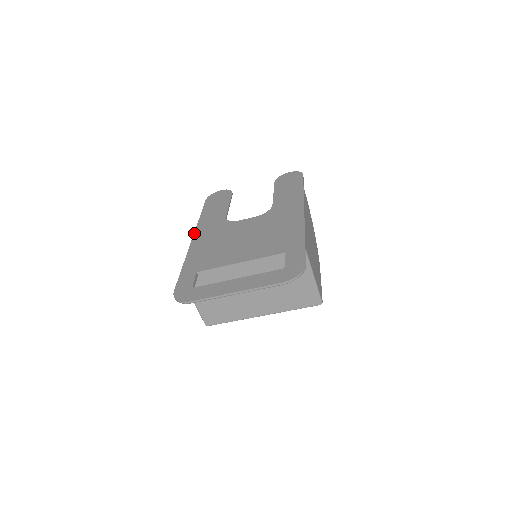
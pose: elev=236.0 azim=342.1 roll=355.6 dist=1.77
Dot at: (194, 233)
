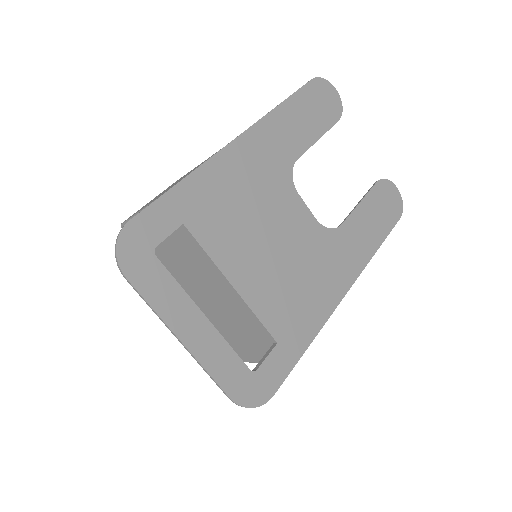
Dot at: (248, 129)
